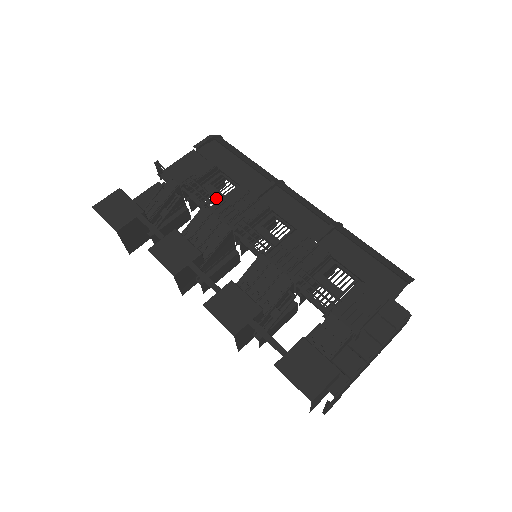
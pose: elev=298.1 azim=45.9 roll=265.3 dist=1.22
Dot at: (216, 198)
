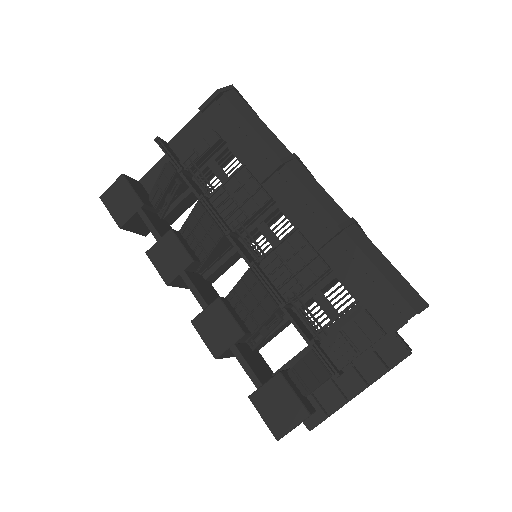
Dot at: (213, 188)
